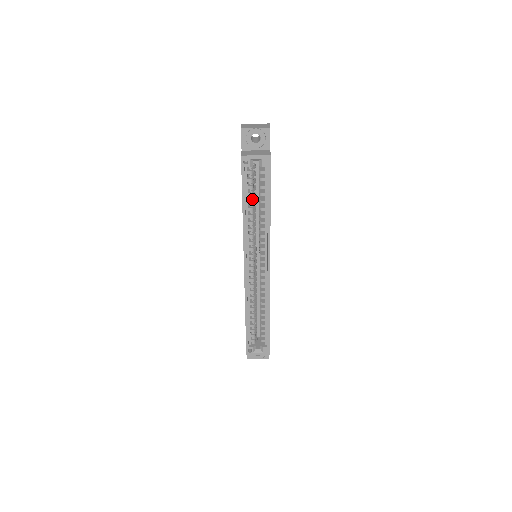
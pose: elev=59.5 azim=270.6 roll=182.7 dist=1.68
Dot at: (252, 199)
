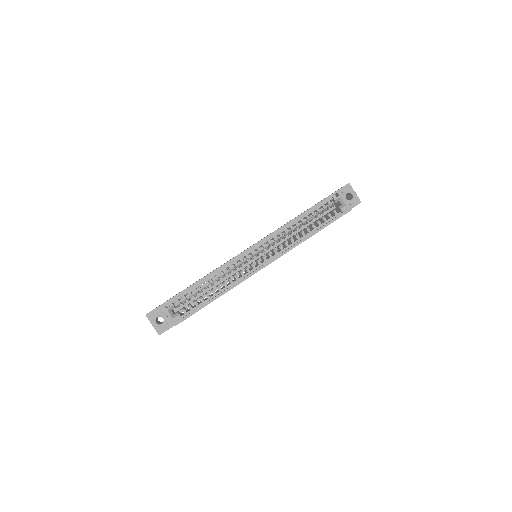
Dot at: (310, 218)
